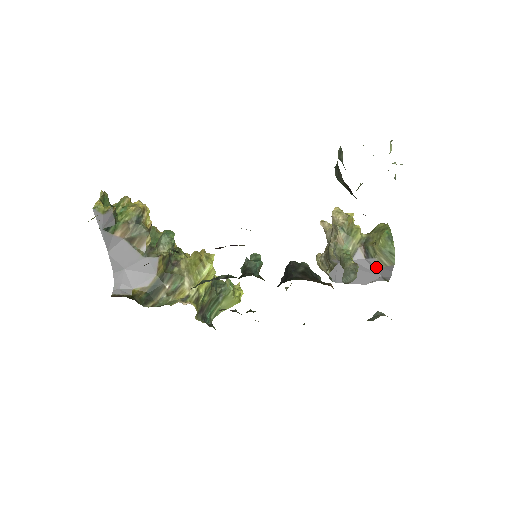
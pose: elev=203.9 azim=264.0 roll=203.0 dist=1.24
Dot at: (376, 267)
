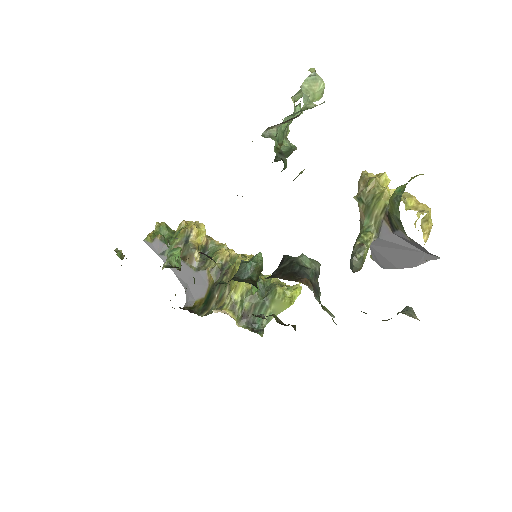
Dot at: (409, 241)
